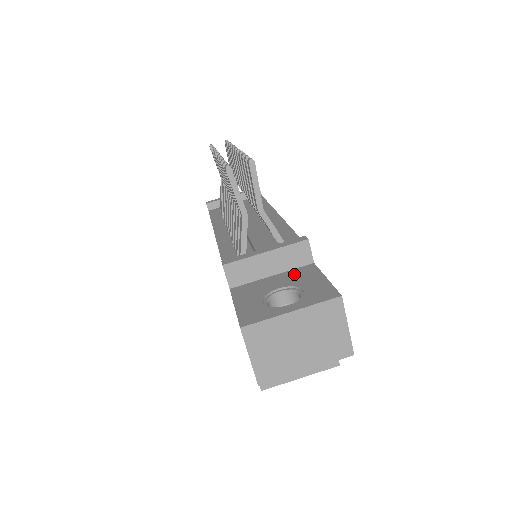
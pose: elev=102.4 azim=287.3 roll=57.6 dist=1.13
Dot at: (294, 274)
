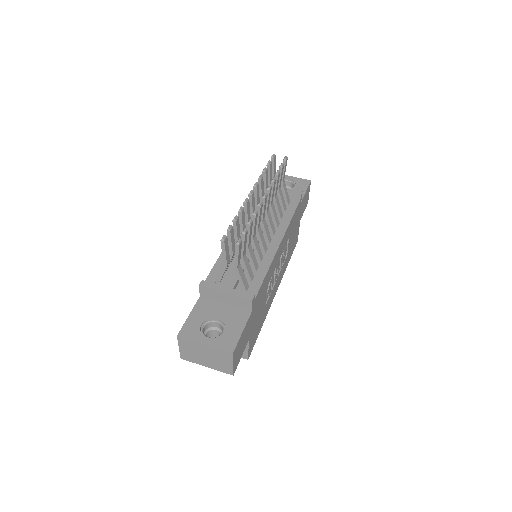
Dot at: (234, 313)
